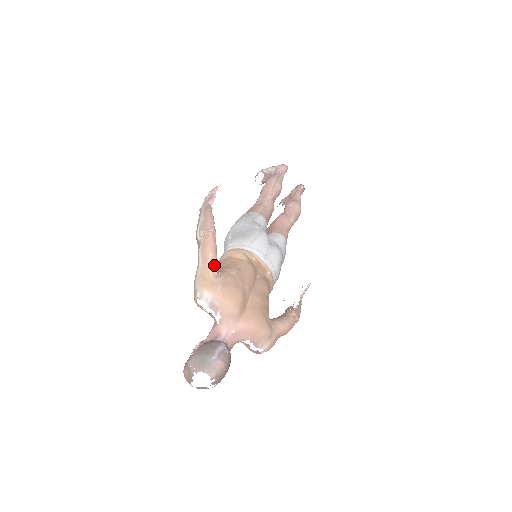
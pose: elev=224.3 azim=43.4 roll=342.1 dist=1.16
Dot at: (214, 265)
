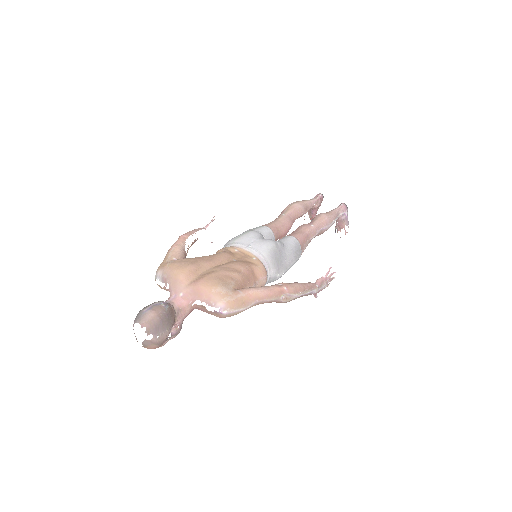
Dot at: (174, 254)
